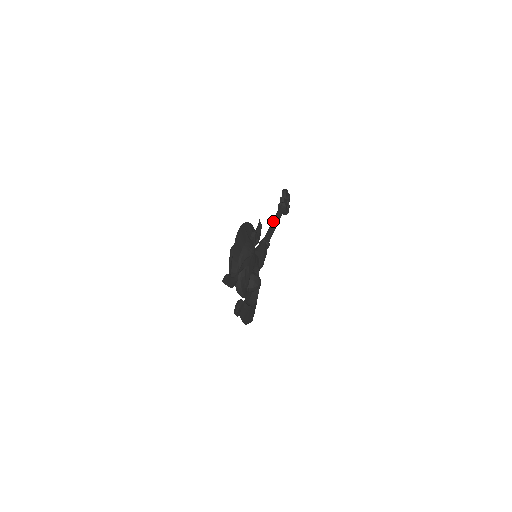
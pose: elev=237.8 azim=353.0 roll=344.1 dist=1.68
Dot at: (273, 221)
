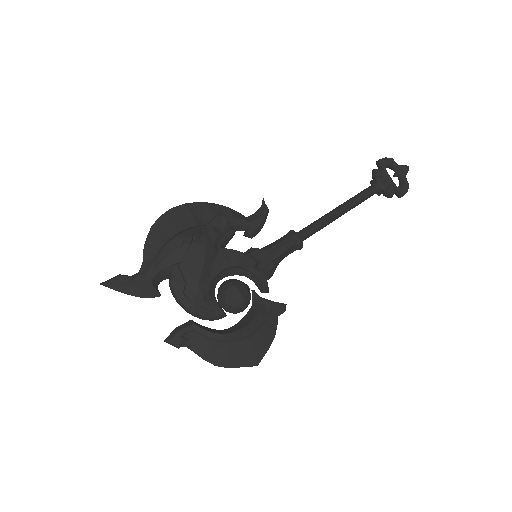
Dot at: (338, 206)
